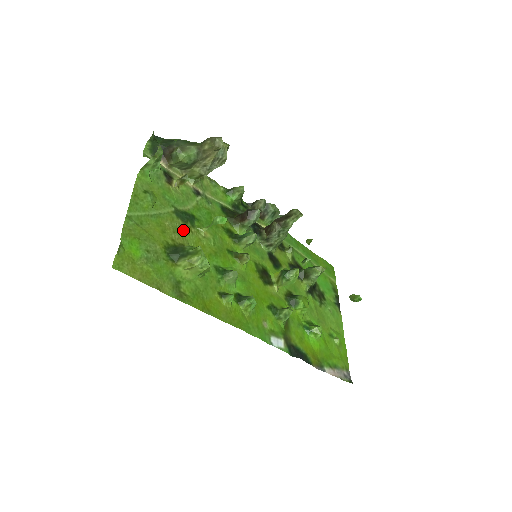
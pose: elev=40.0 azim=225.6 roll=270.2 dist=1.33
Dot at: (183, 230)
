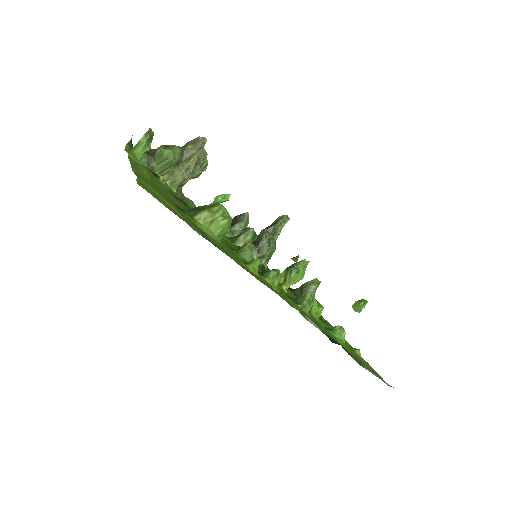
Dot at: (185, 208)
